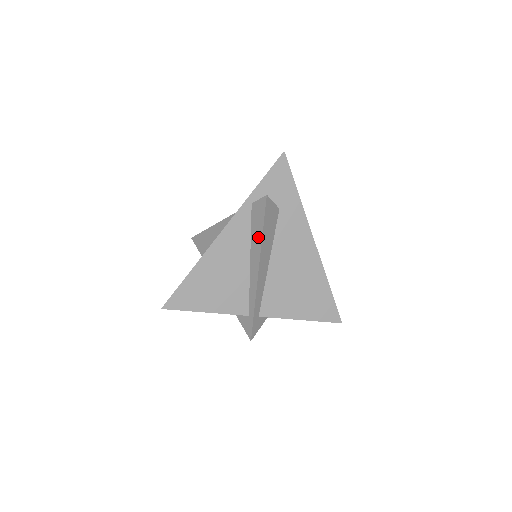
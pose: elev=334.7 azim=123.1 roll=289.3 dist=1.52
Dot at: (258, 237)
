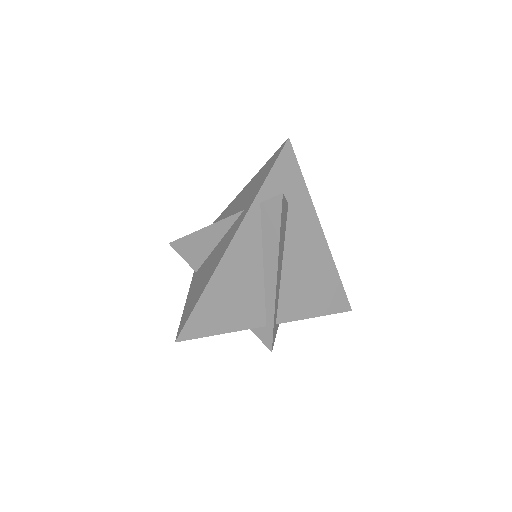
Dot at: (273, 240)
